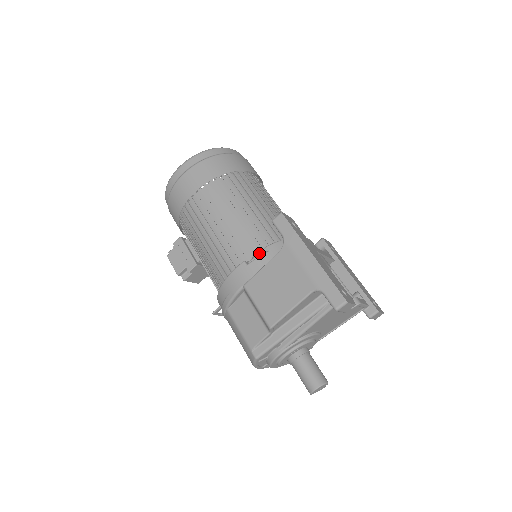
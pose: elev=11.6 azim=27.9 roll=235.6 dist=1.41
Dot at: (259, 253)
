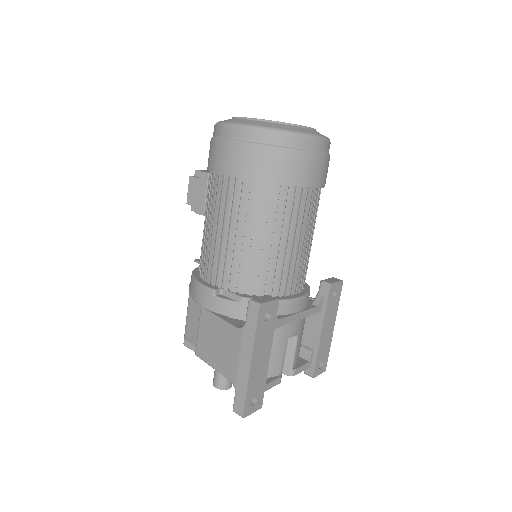
Dot at: (232, 294)
